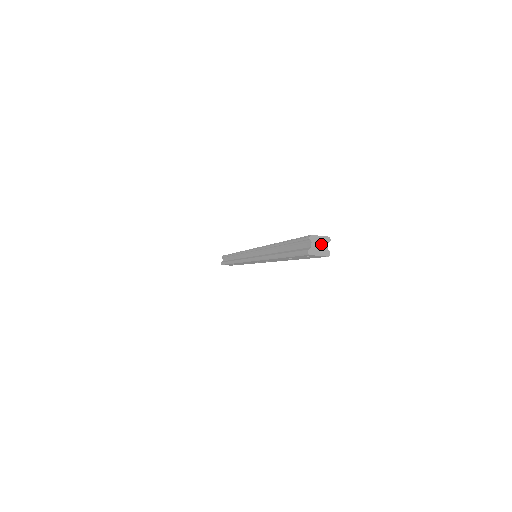
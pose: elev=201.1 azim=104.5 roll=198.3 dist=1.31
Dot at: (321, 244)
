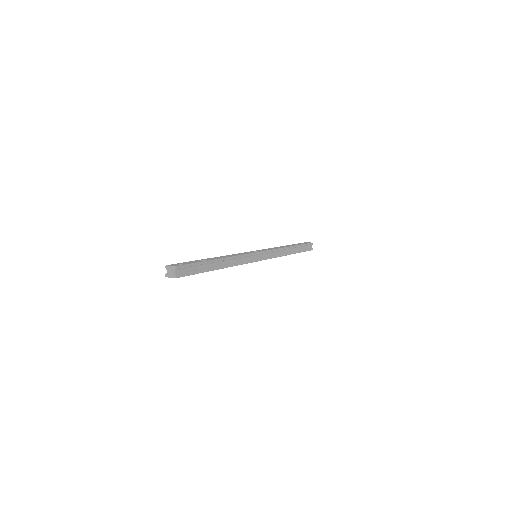
Dot at: (171, 271)
